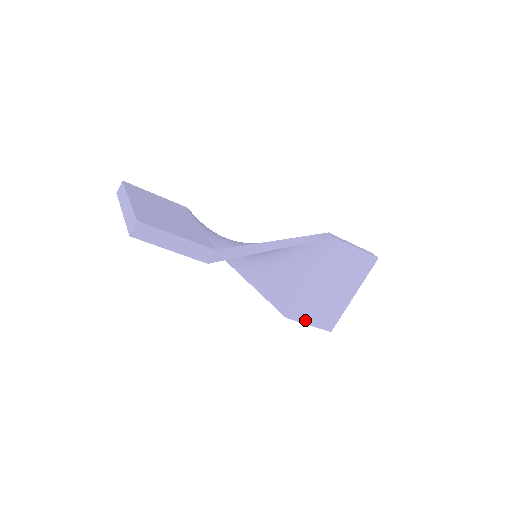
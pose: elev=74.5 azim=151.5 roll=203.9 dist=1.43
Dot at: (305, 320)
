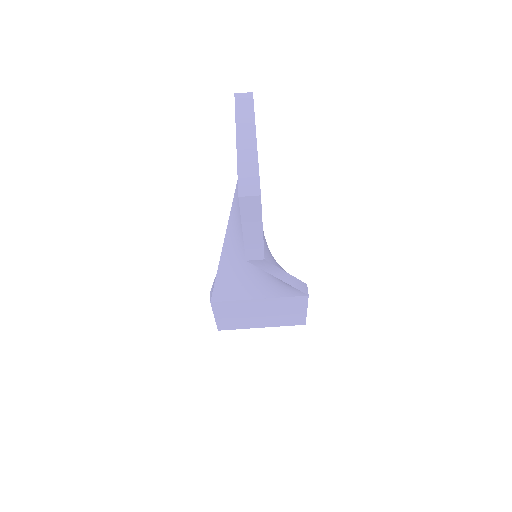
Dot at: (217, 313)
